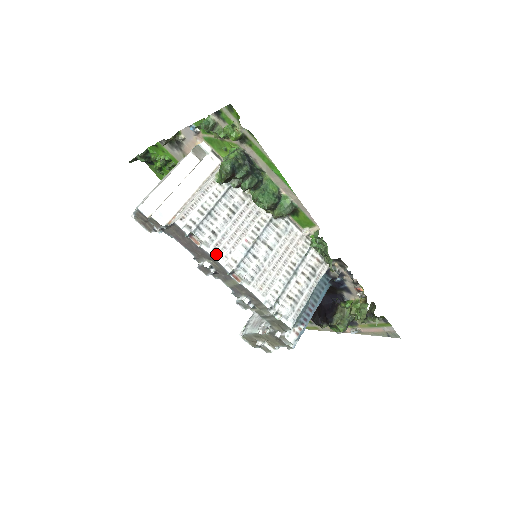
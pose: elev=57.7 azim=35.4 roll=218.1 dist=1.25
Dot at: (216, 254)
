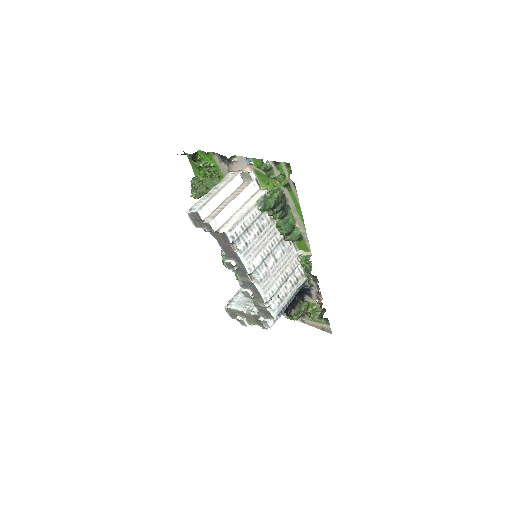
Dot at: (244, 259)
